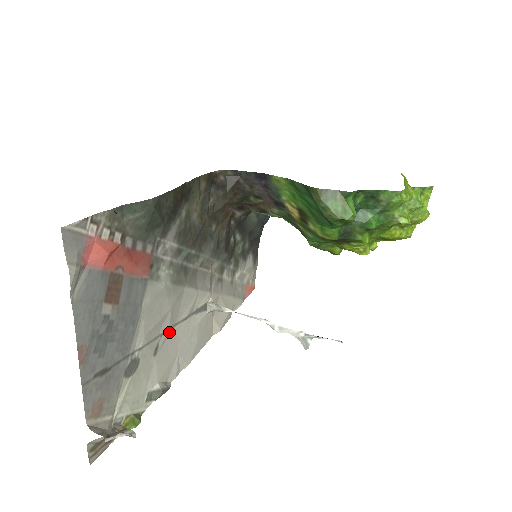
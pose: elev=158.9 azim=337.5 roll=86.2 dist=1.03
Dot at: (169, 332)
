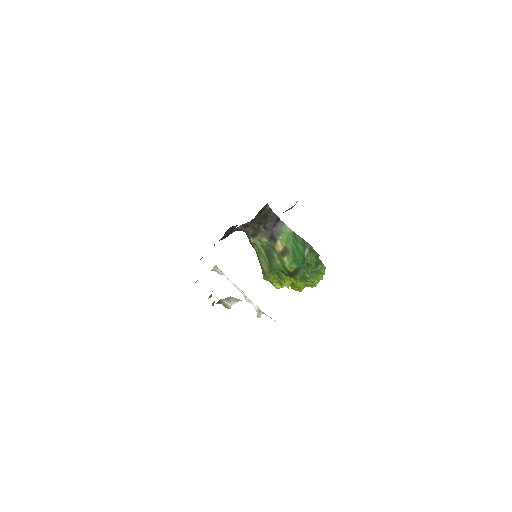
Dot at: occluded
